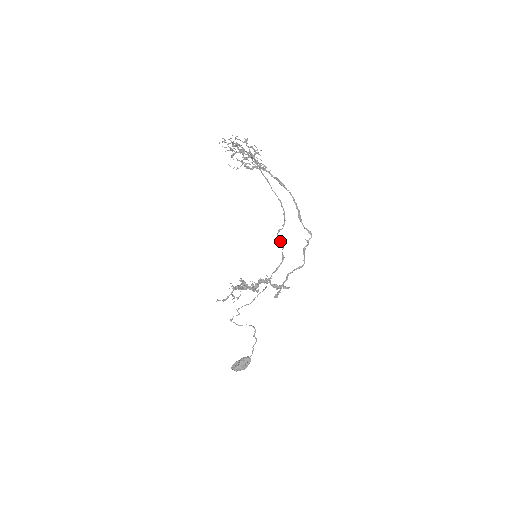
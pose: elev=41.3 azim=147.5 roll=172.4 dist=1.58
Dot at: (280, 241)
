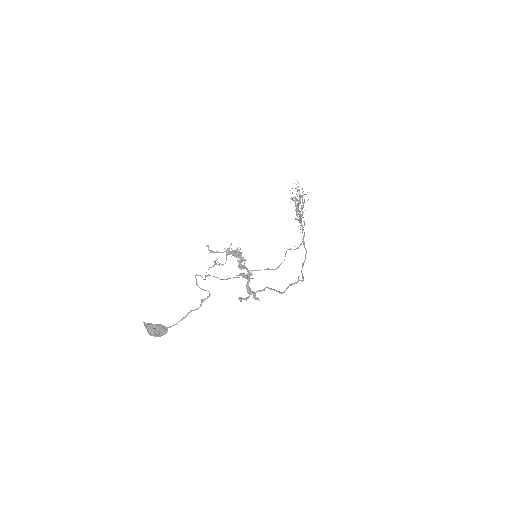
Dot at: (285, 255)
